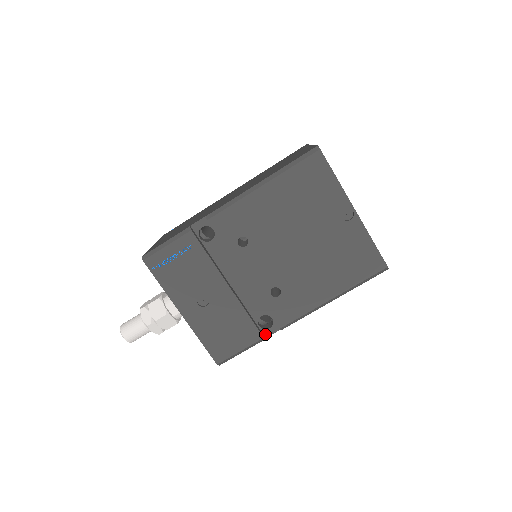
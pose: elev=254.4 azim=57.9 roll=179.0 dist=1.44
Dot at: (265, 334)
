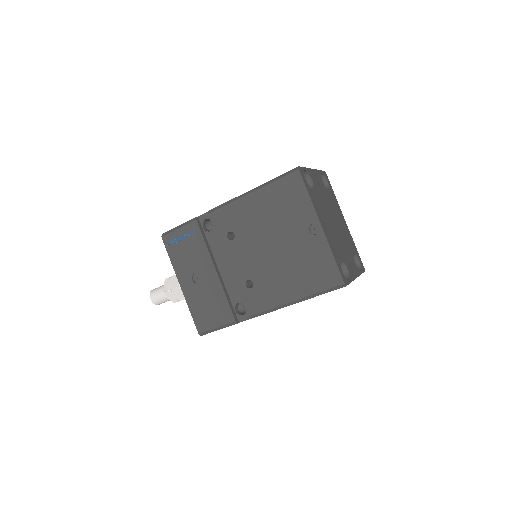
Dot at: (239, 319)
